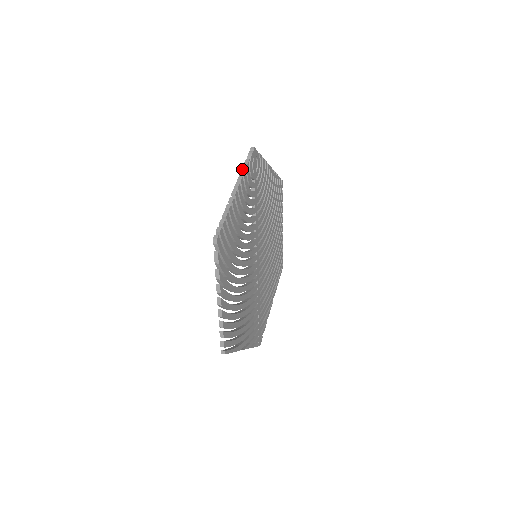
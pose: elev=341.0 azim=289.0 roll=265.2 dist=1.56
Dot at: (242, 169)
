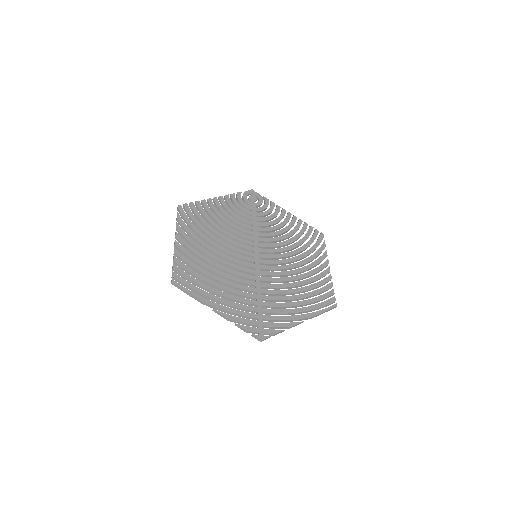
Dot at: (233, 195)
